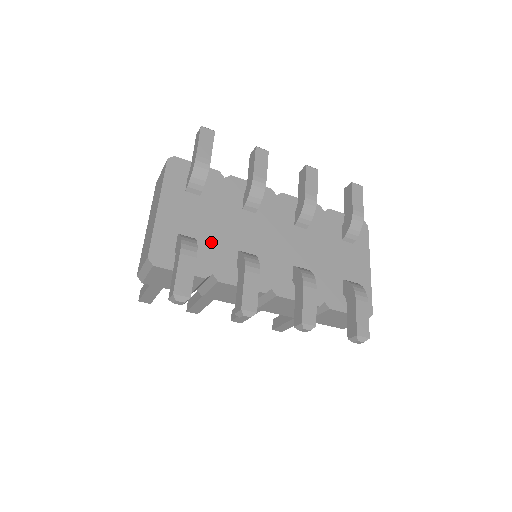
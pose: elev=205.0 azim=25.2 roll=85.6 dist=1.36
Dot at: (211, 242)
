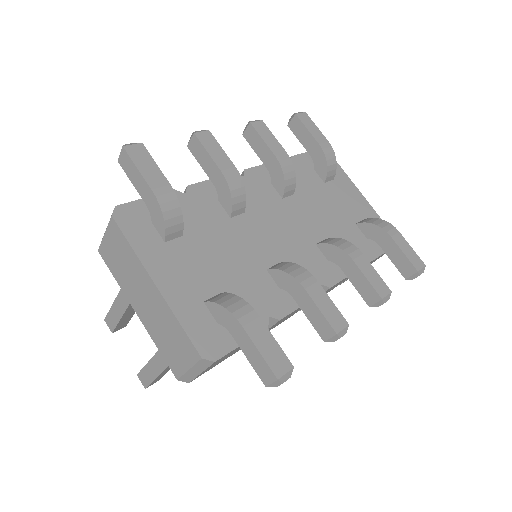
Dot at: (238, 282)
